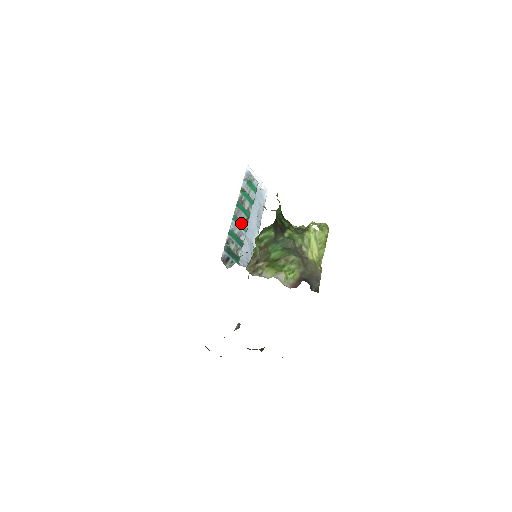
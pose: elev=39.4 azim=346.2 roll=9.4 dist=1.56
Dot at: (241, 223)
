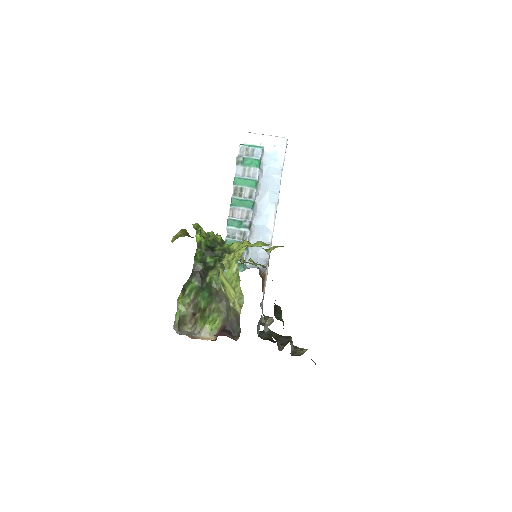
Dot at: (239, 222)
